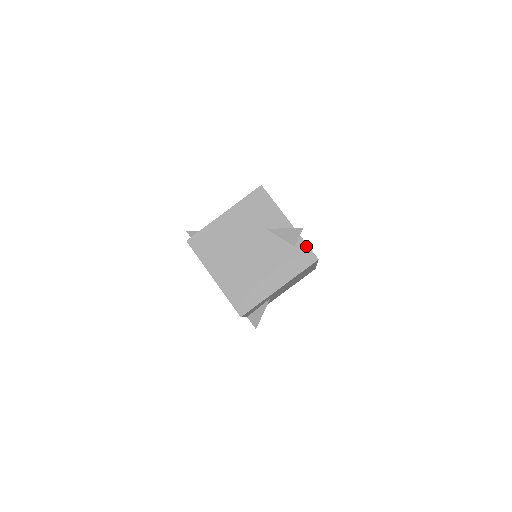
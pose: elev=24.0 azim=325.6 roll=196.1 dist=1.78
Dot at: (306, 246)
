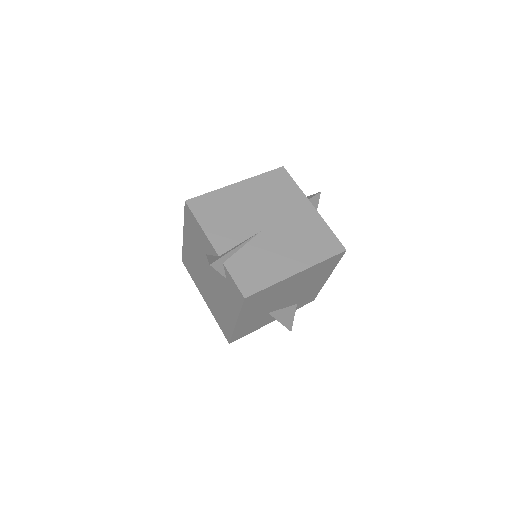
Dot at: (232, 280)
